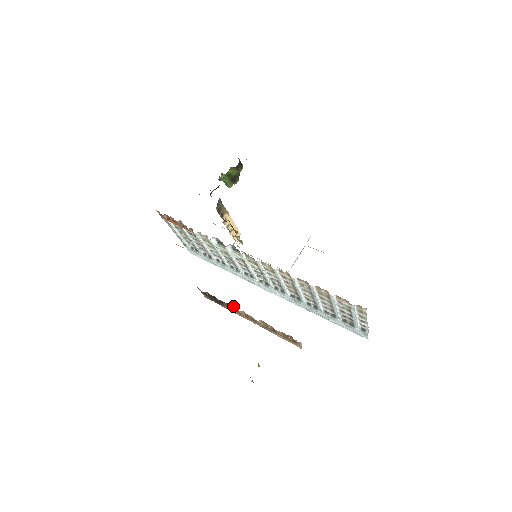
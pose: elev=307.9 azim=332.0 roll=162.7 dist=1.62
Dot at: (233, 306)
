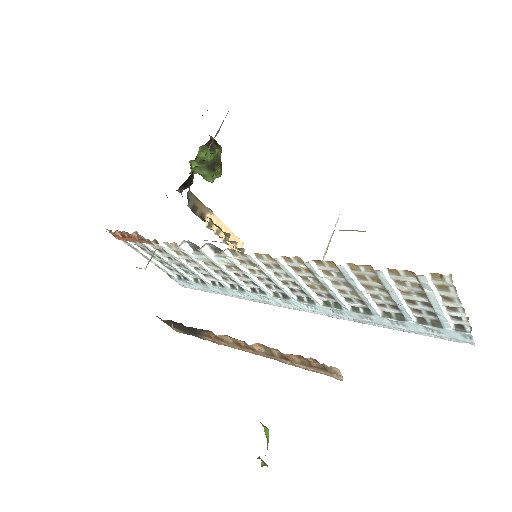
Dot at: (211, 331)
